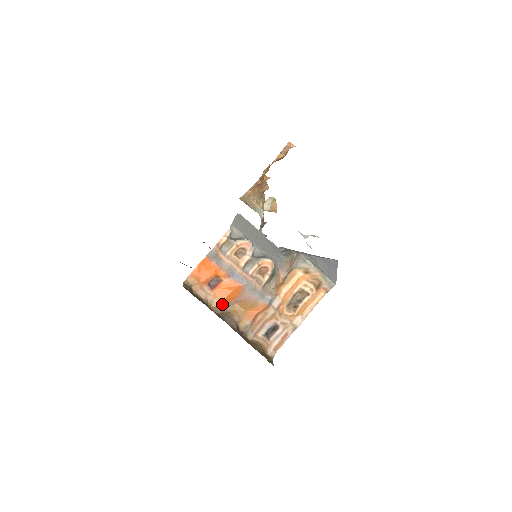
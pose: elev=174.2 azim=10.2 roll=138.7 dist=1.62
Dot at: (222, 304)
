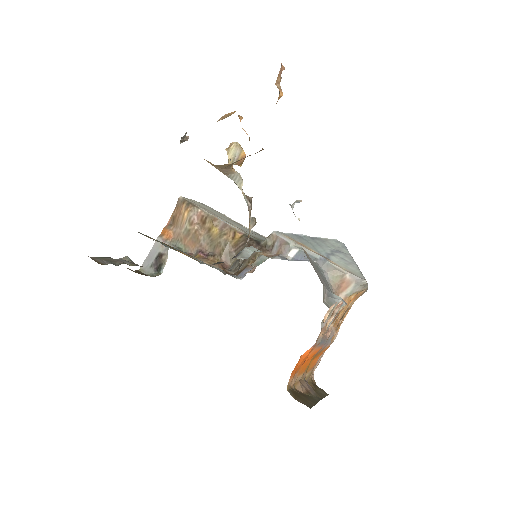
Dot at: (301, 375)
